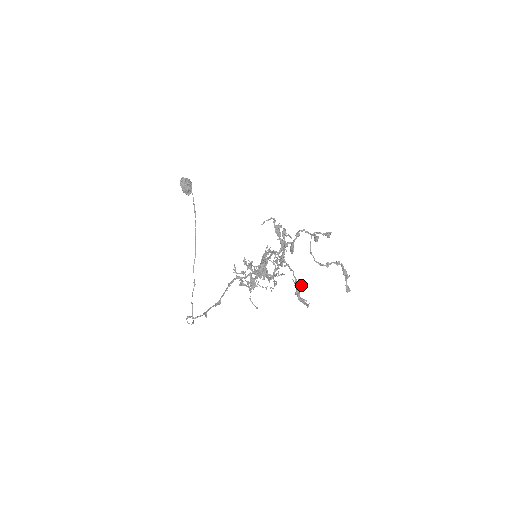
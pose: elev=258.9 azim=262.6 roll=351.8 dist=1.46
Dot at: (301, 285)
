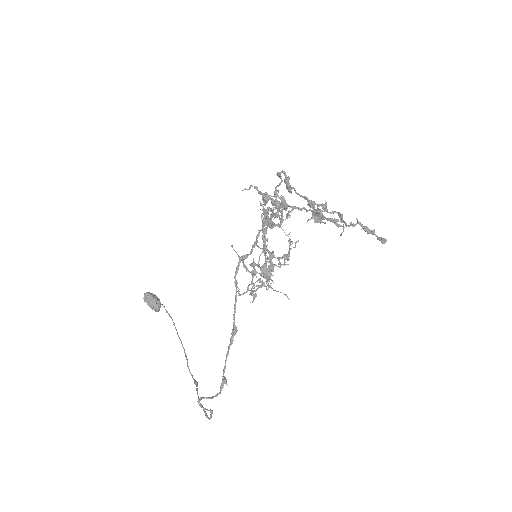
Dot at: (322, 221)
